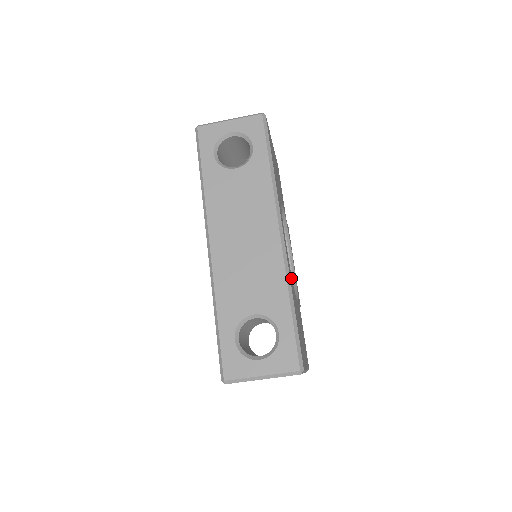
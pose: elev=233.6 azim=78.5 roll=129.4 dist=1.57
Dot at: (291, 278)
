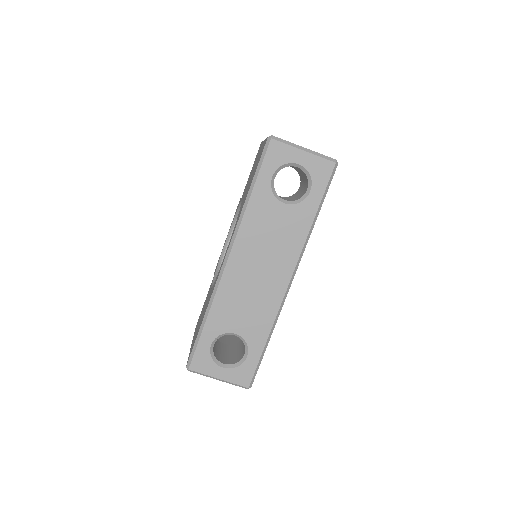
Dot at: occluded
